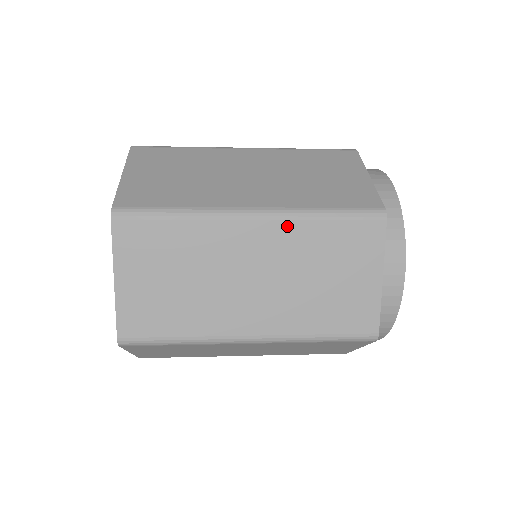
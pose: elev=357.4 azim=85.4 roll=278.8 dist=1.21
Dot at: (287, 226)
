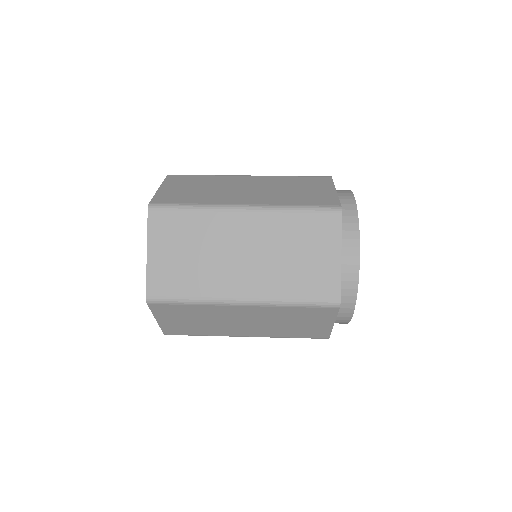
Dot at: (269, 217)
